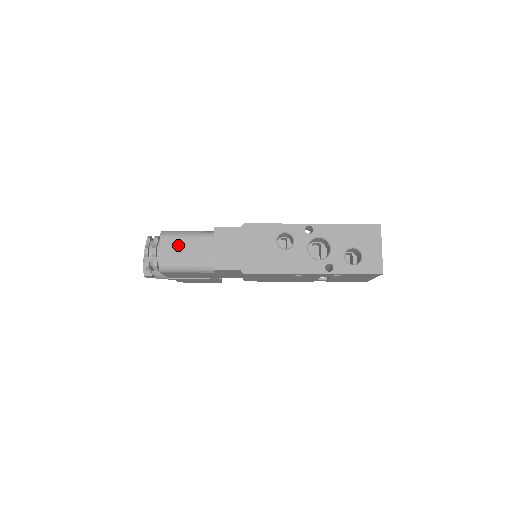
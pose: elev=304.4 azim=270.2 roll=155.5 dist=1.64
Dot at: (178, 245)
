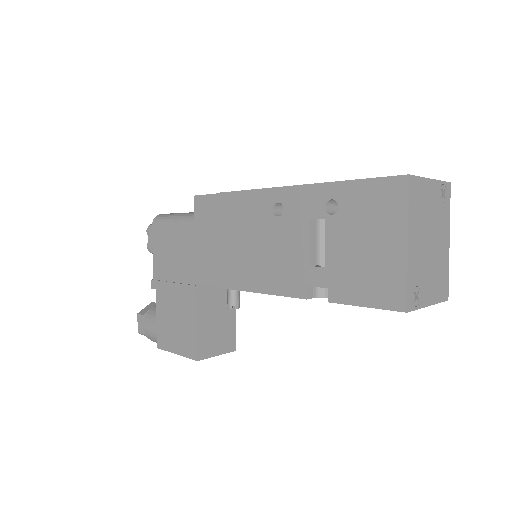
Dot at: occluded
